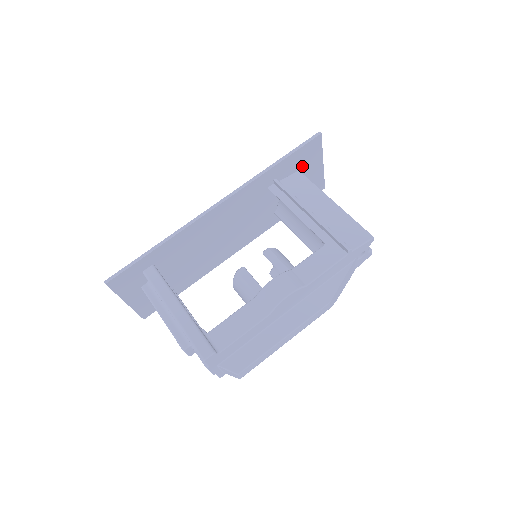
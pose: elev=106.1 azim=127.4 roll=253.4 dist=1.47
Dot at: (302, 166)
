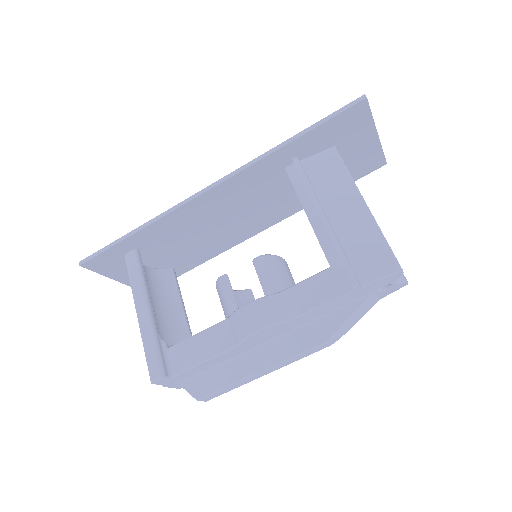
Dot at: (340, 140)
